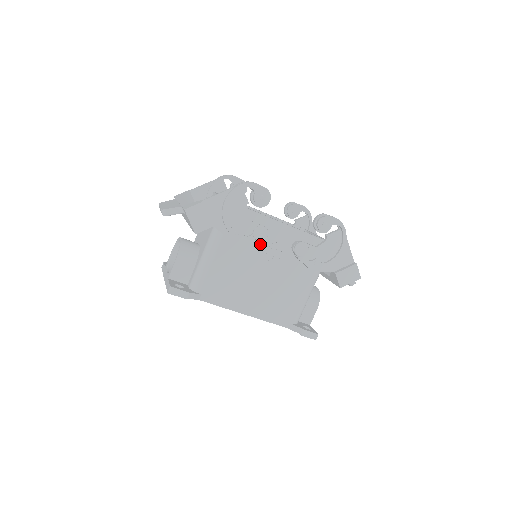
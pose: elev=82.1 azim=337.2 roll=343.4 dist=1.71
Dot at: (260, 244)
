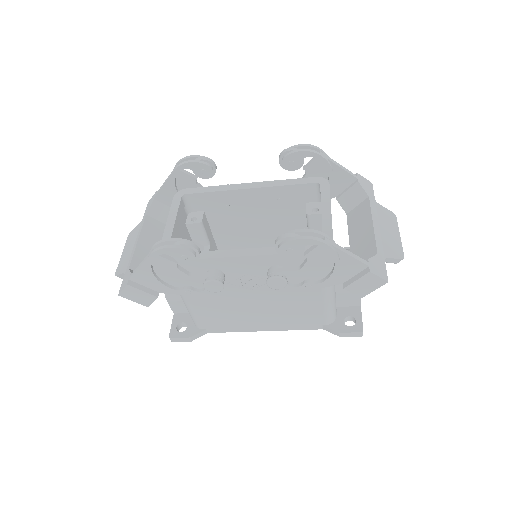
Dot at: (229, 281)
